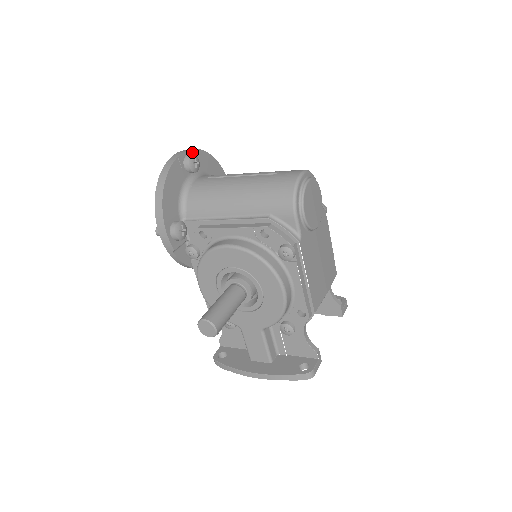
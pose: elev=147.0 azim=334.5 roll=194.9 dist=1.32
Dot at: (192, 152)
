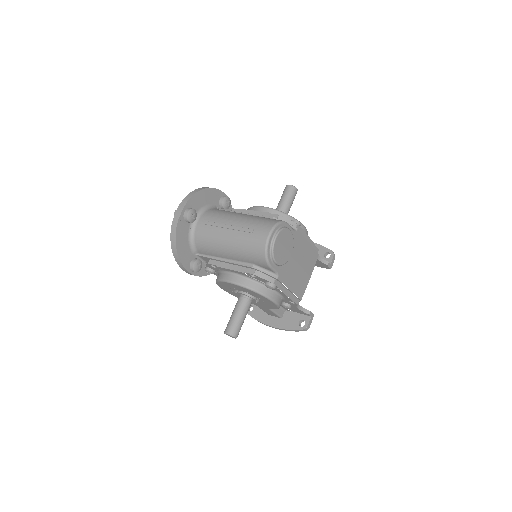
Dot at: (188, 204)
